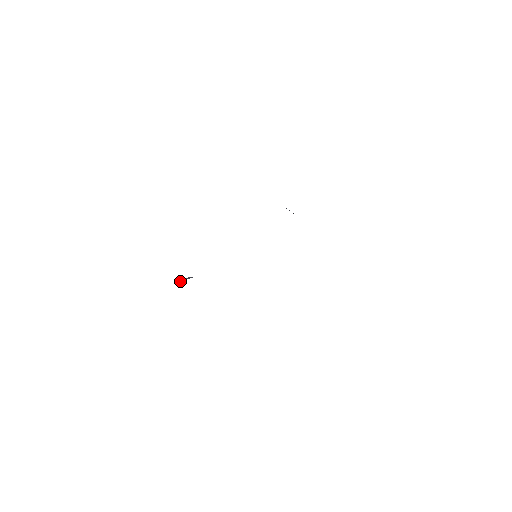
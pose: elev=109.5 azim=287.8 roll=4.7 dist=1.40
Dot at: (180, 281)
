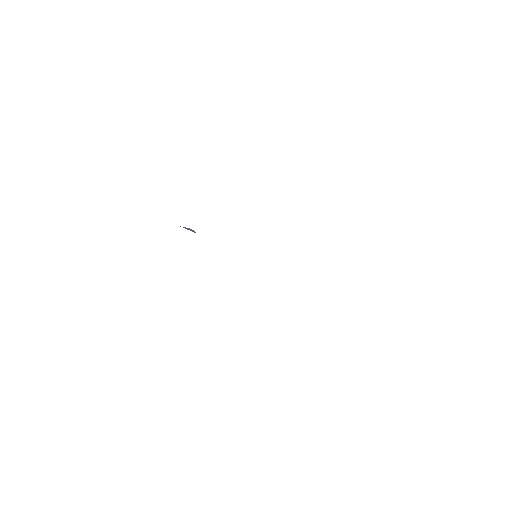
Dot at: (183, 227)
